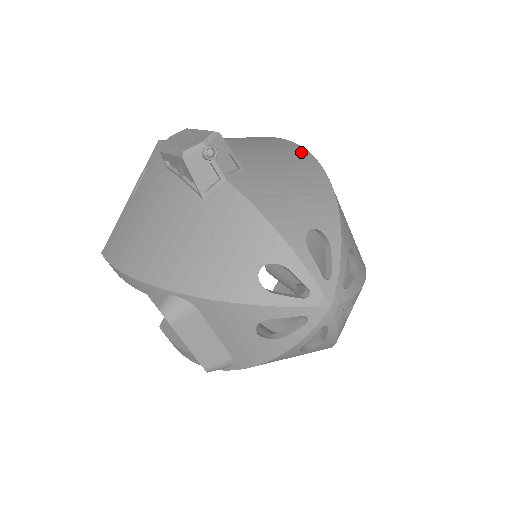
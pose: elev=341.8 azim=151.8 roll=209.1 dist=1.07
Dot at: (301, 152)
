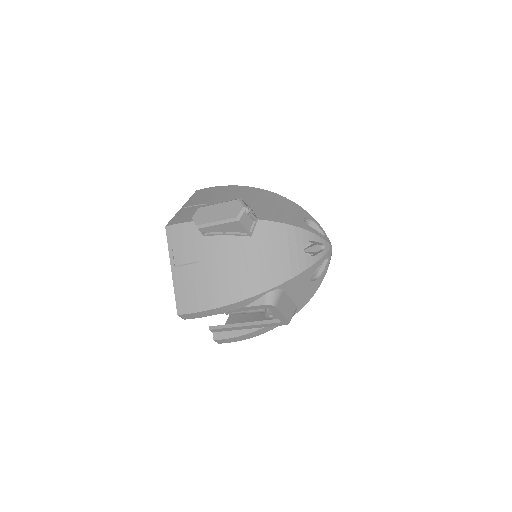
Dot at: (244, 188)
